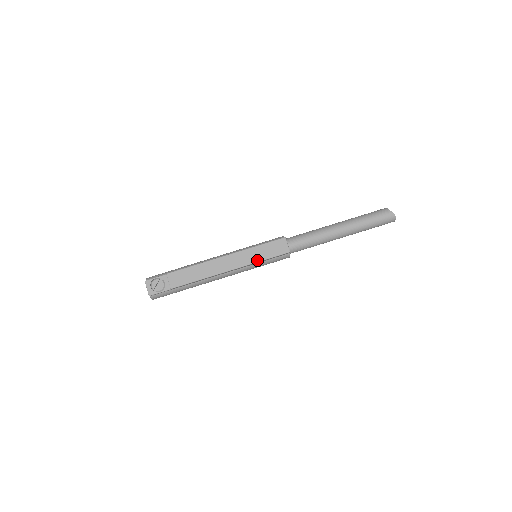
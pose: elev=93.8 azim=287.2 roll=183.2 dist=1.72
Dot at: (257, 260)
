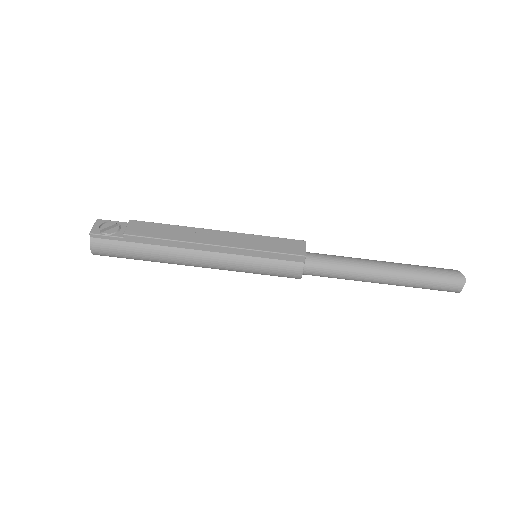
Dot at: (257, 248)
